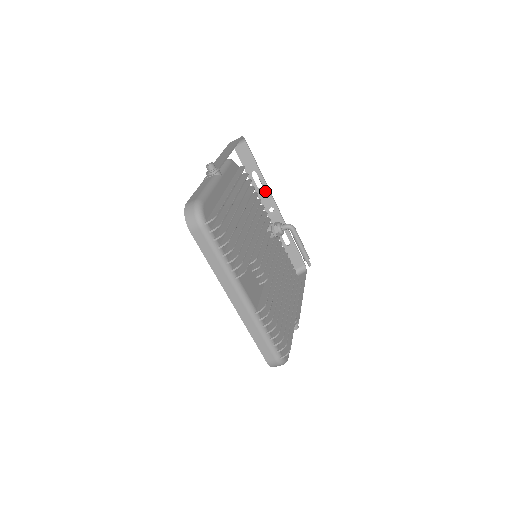
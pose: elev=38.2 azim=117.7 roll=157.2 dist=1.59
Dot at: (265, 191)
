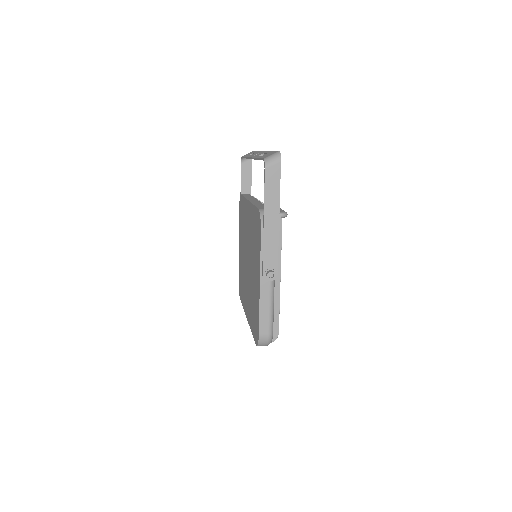
Dot at: occluded
